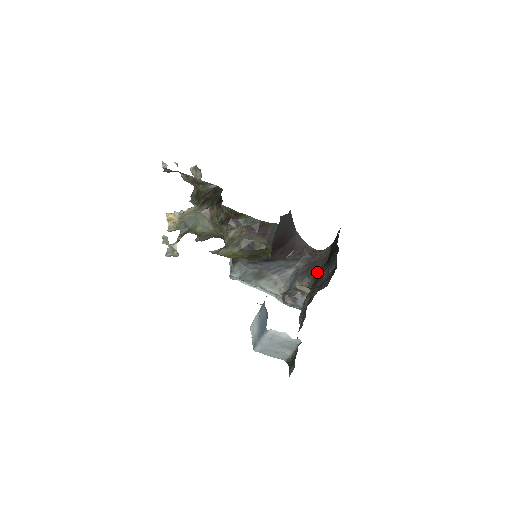
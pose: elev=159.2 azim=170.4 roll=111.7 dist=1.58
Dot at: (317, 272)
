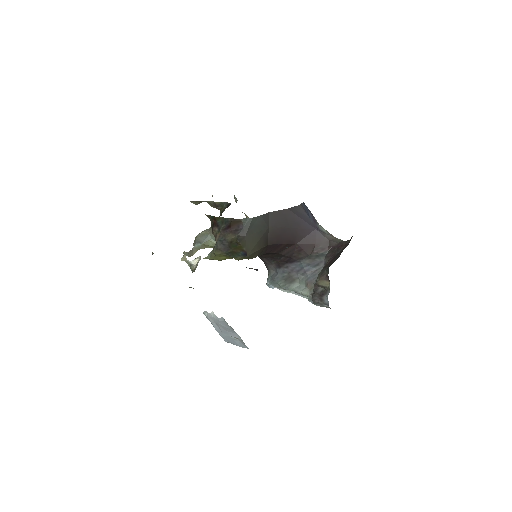
Dot at: occluded
